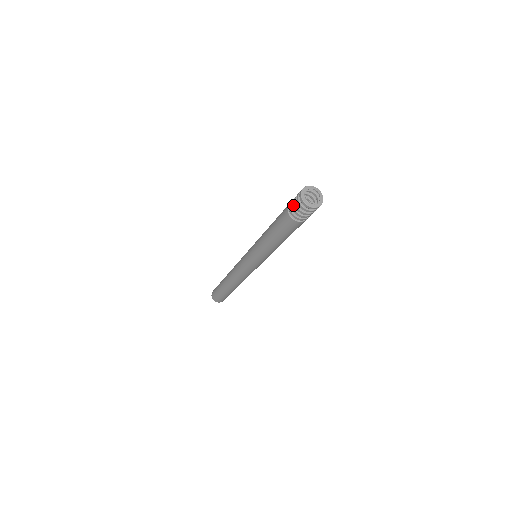
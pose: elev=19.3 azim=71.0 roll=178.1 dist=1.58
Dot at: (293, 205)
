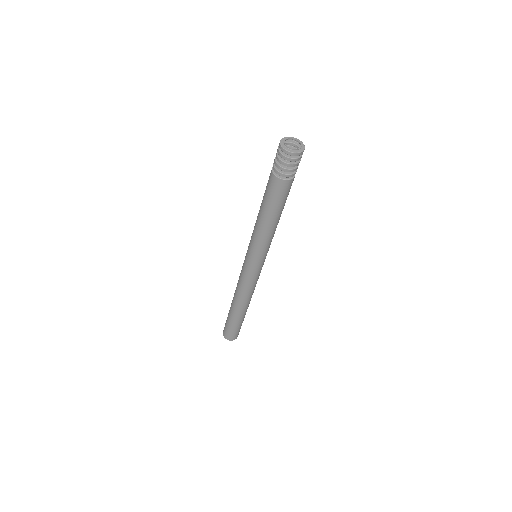
Dot at: (275, 160)
